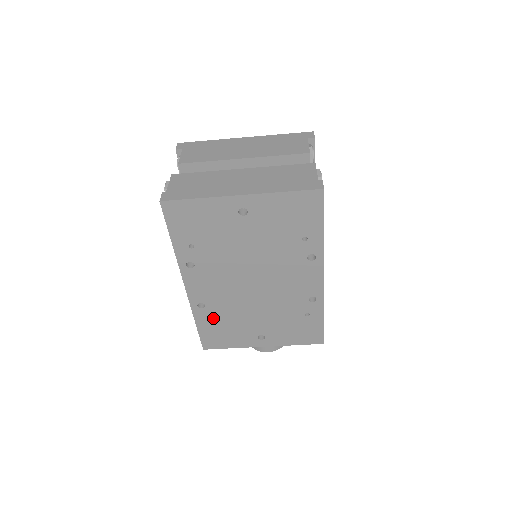
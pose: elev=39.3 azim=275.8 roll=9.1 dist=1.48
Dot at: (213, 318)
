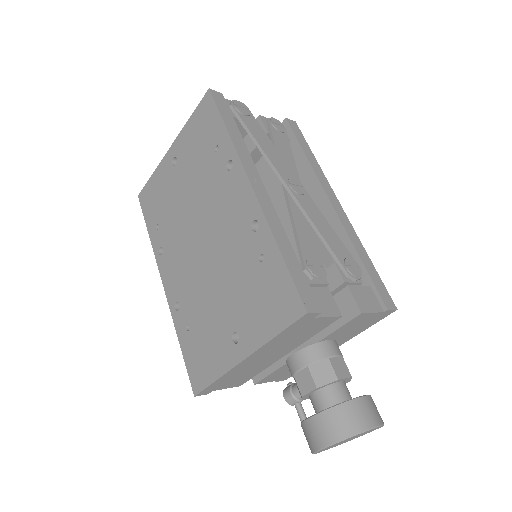
Dot at: (189, 324)
